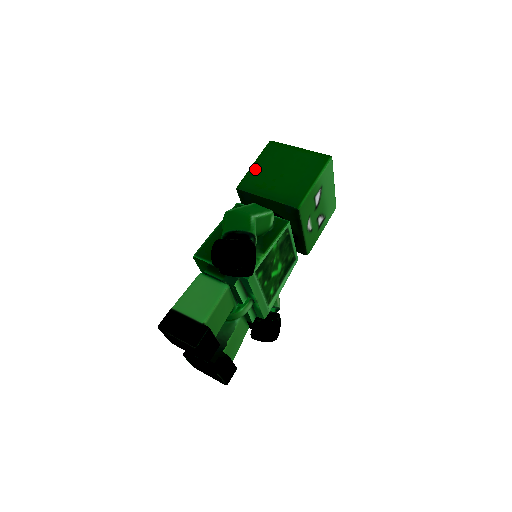
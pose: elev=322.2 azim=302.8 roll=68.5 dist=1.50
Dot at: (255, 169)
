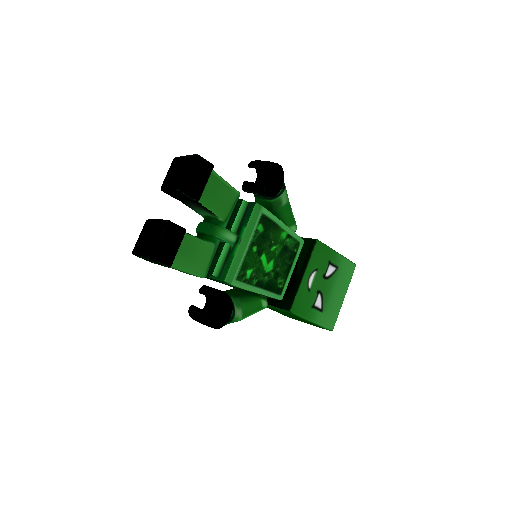
Dot at: occluded
